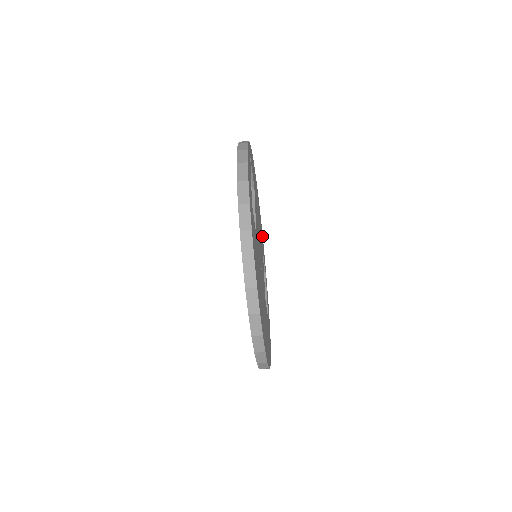
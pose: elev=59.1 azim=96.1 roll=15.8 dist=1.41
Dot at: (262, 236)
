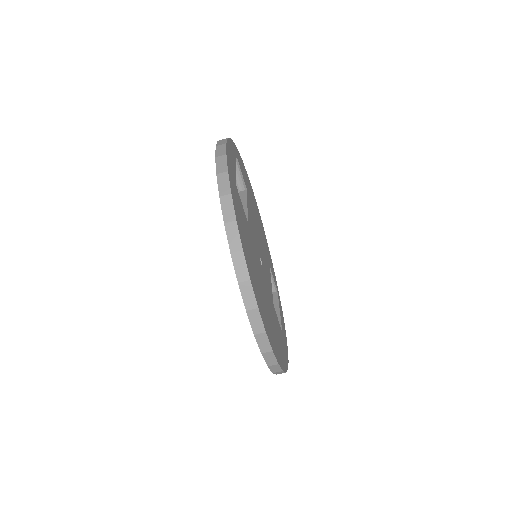
Dot at: (270, 257)
